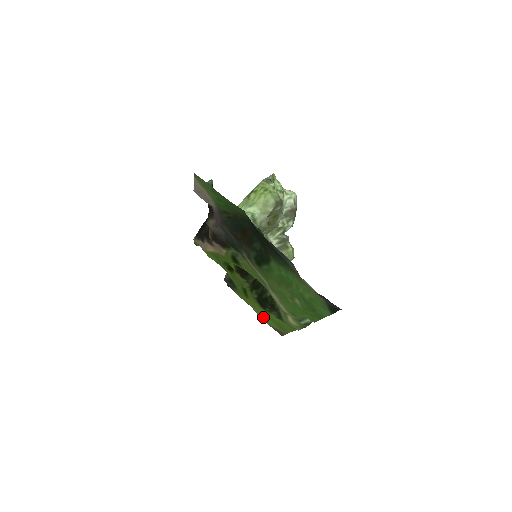
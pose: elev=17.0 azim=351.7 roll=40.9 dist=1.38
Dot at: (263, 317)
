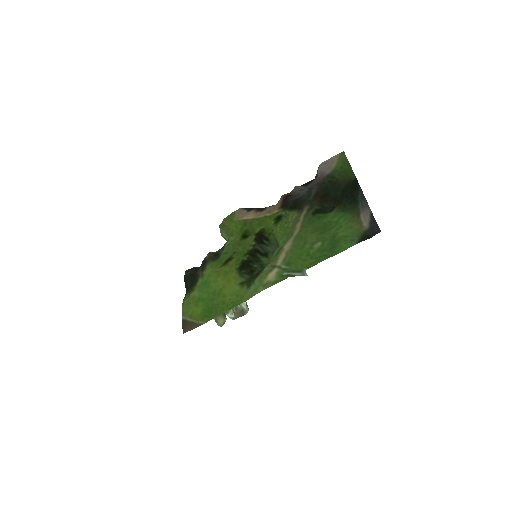
Dot at: (191, 305)
